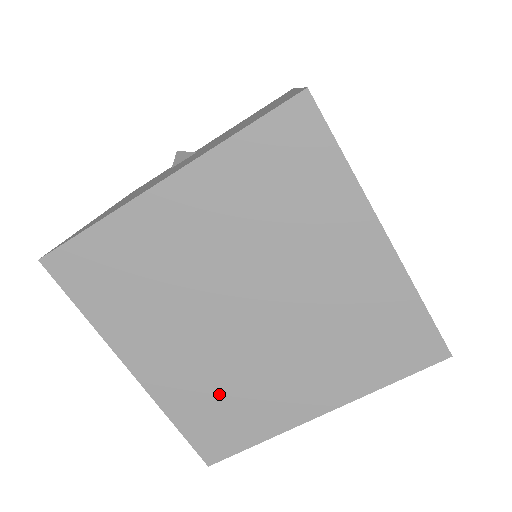
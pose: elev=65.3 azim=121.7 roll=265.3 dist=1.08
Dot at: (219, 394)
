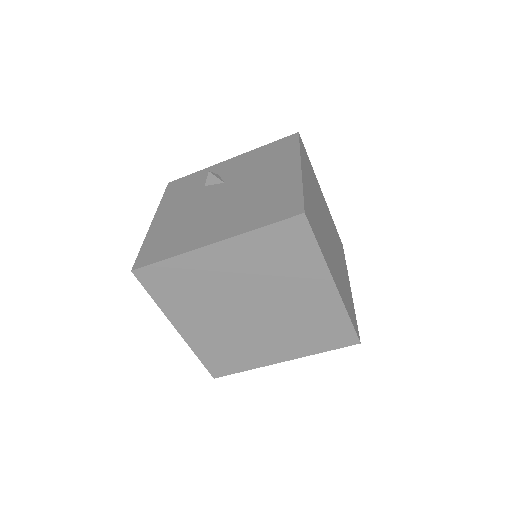
Dot at: (227, 346)
